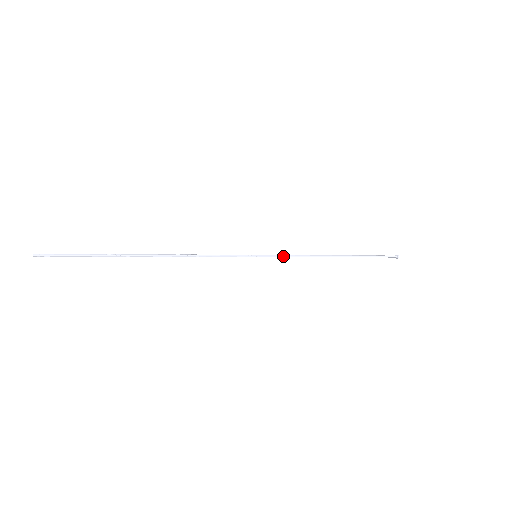
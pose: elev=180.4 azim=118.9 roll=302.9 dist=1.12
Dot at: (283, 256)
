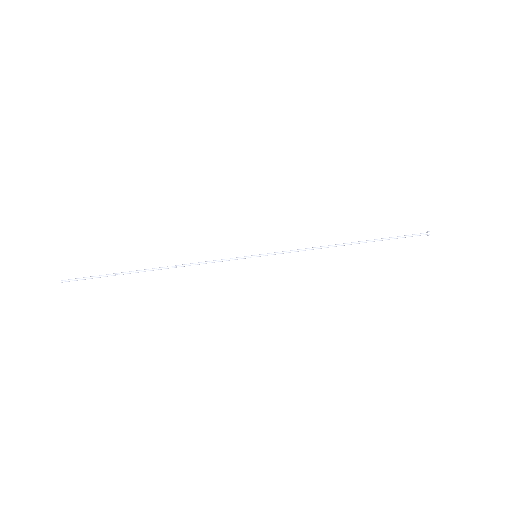
Dot at: occluded
